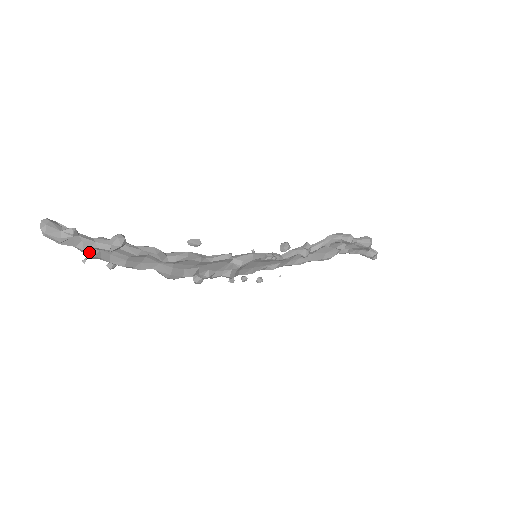
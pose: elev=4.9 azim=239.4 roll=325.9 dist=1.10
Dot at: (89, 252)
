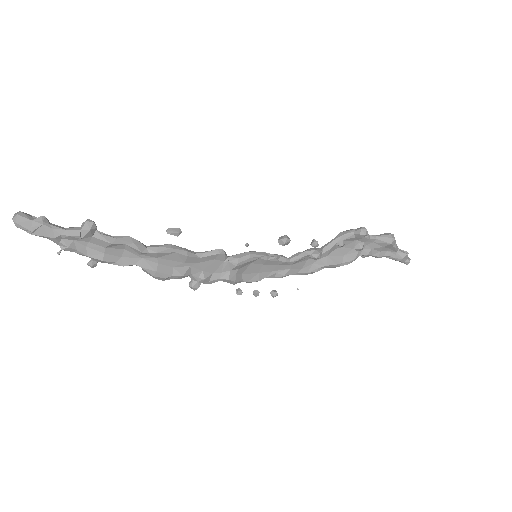
Dot at: (62, 242)
